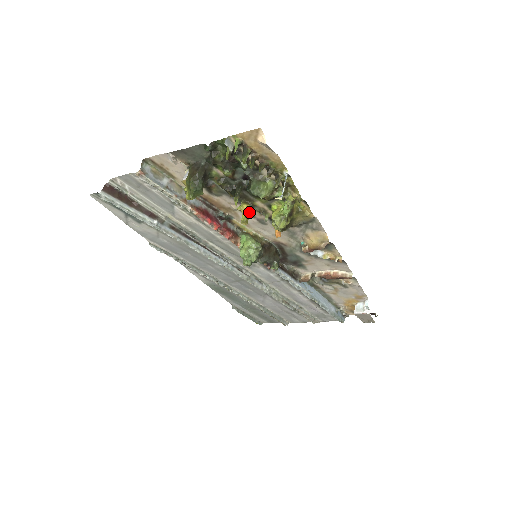
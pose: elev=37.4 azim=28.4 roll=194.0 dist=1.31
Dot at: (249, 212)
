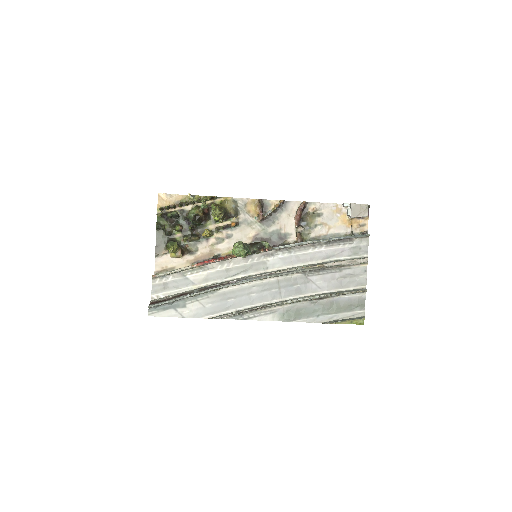
Dot at: occluded
